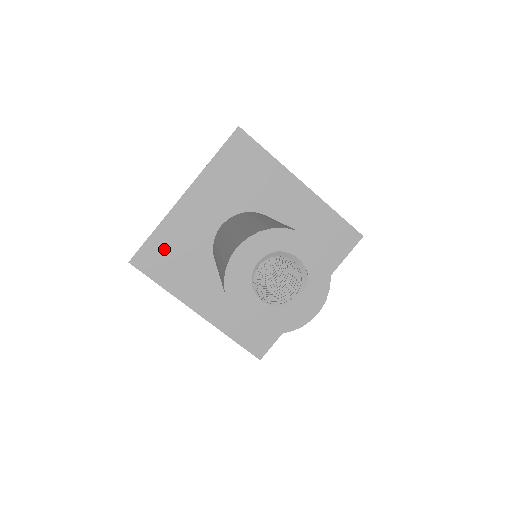
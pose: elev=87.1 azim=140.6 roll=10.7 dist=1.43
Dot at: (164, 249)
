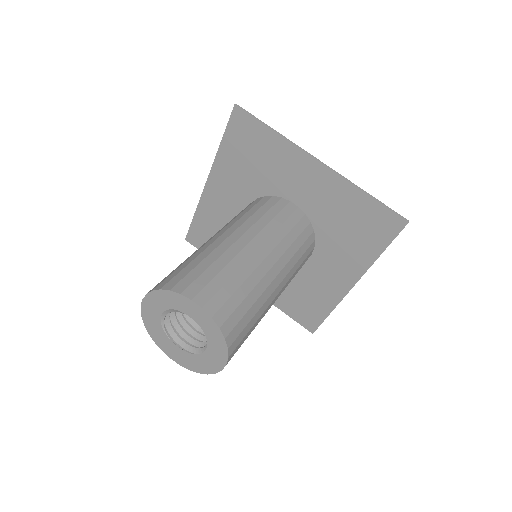
Dot at: (207, 230)
